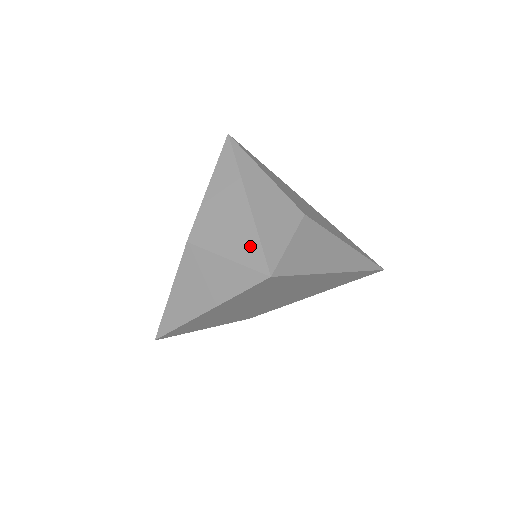
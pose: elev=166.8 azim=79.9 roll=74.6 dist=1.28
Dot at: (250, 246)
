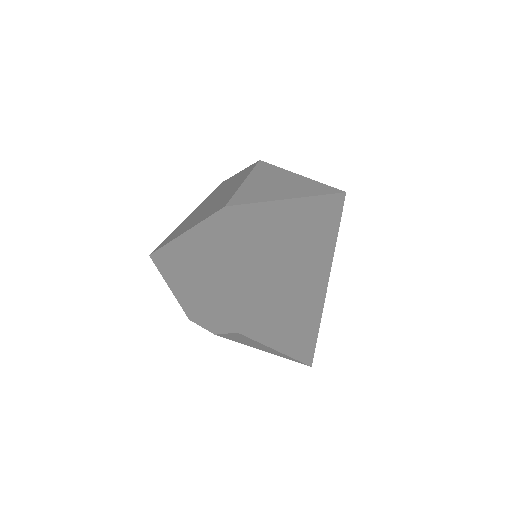
Dot at: occluded
